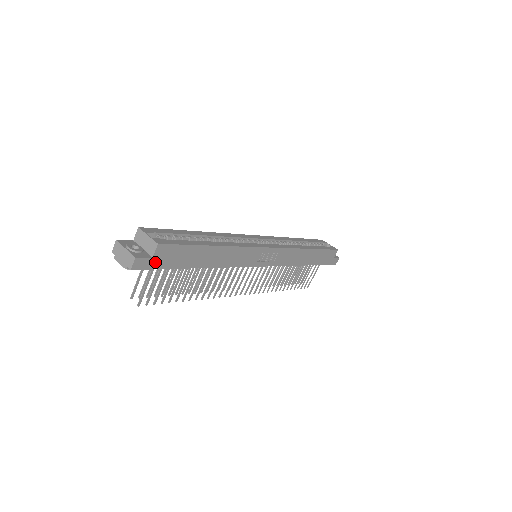
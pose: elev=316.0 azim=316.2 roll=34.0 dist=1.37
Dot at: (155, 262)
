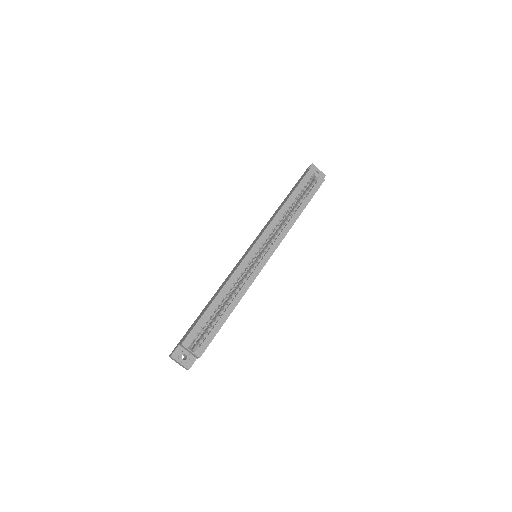
Dot at: occluded
